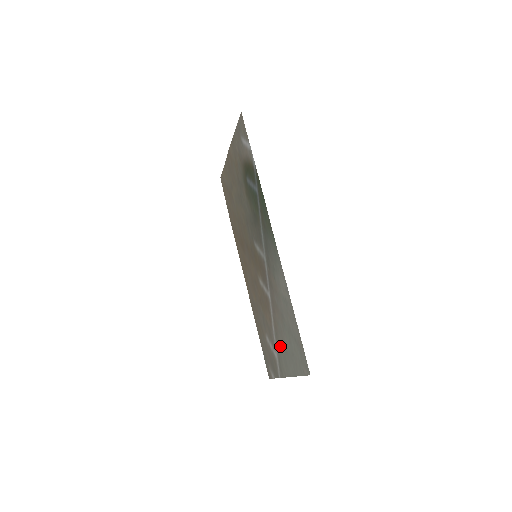
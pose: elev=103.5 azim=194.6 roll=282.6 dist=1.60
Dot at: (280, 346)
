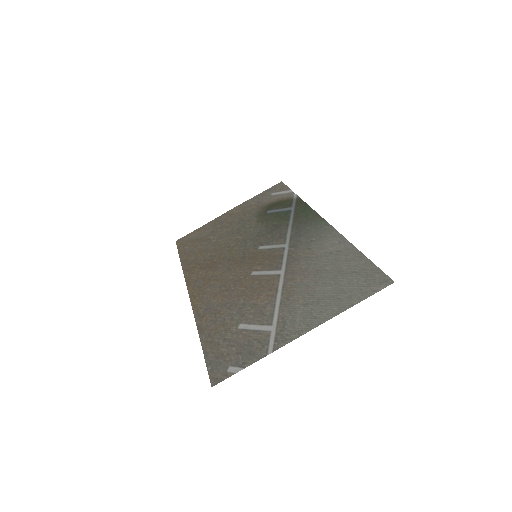
Dot at: (296, 306)
